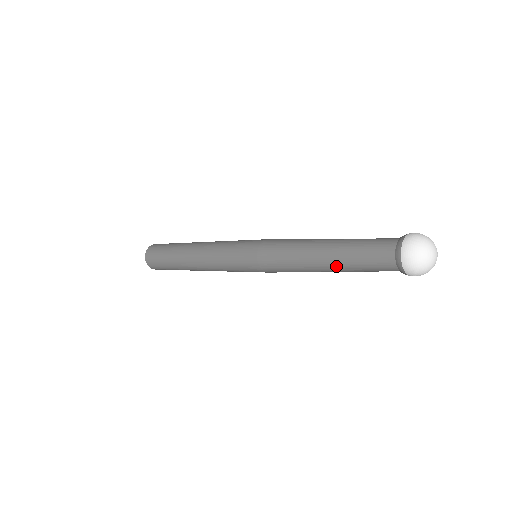
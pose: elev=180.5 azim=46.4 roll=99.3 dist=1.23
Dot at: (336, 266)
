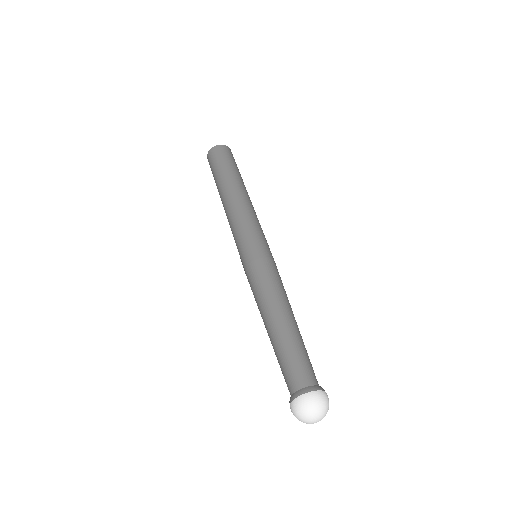
Dot at: (272, 341)
